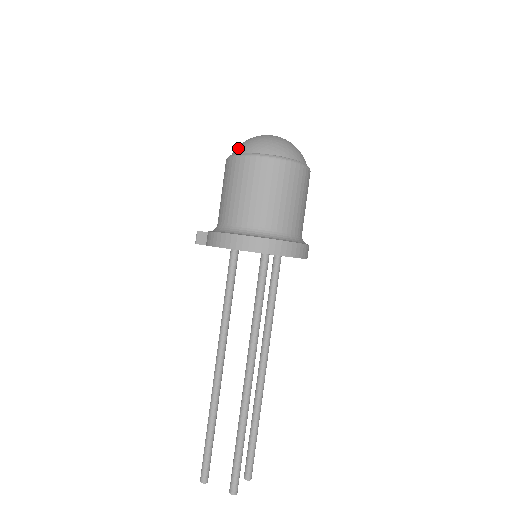
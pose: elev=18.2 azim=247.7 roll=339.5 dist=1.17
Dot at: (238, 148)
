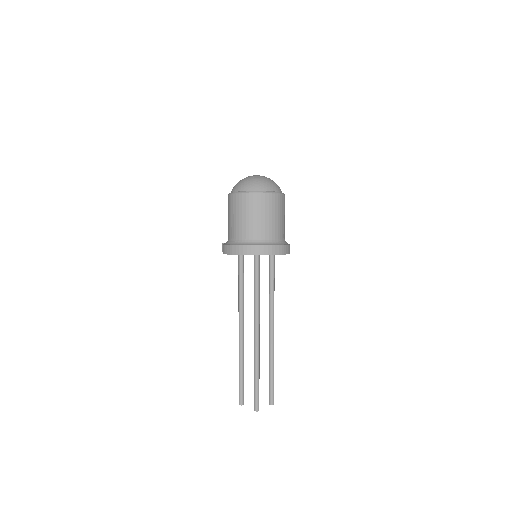
Dot at: (233, 188)
